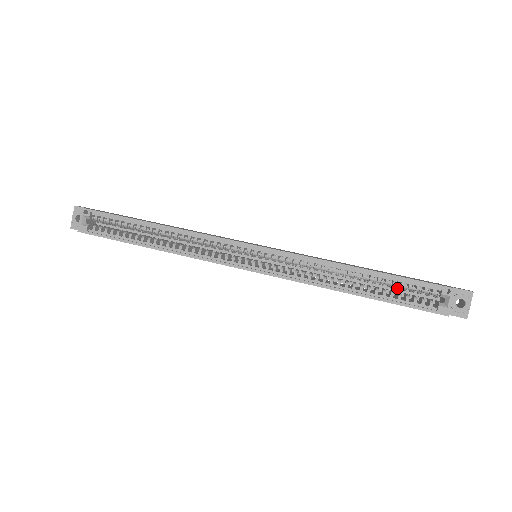
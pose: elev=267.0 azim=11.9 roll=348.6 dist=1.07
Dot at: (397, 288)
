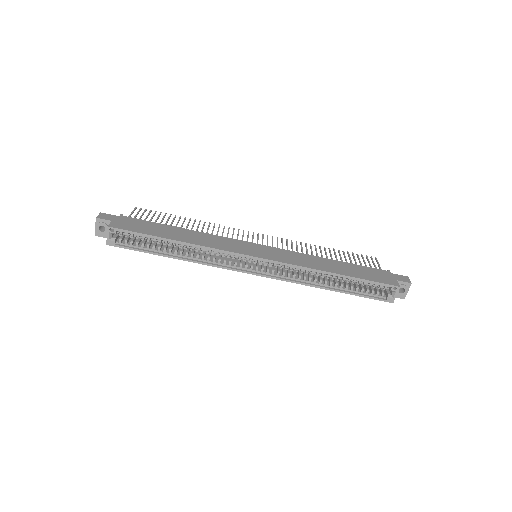
Dot at: (361, 283)
